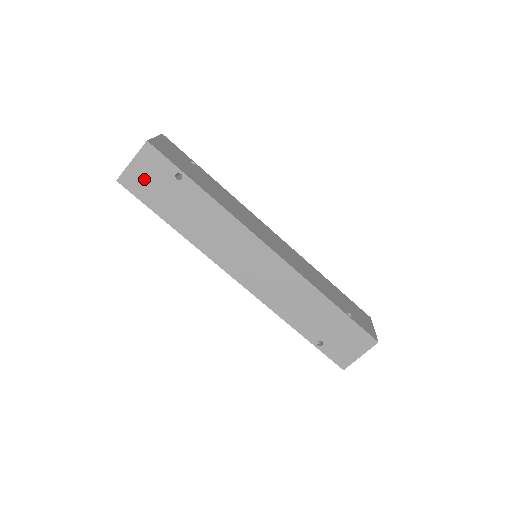
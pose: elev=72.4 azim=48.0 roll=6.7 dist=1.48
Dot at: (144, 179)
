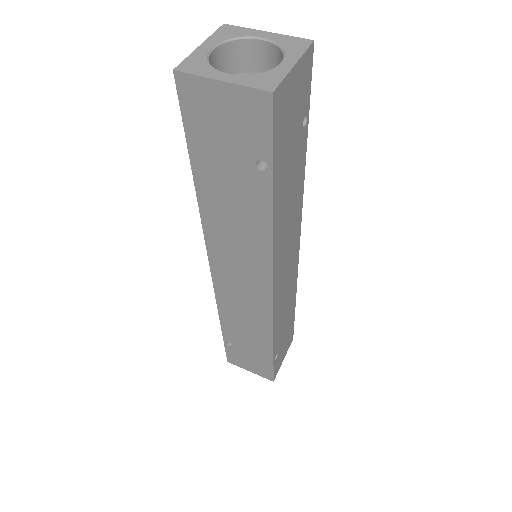
Dot at: (215, 115)
